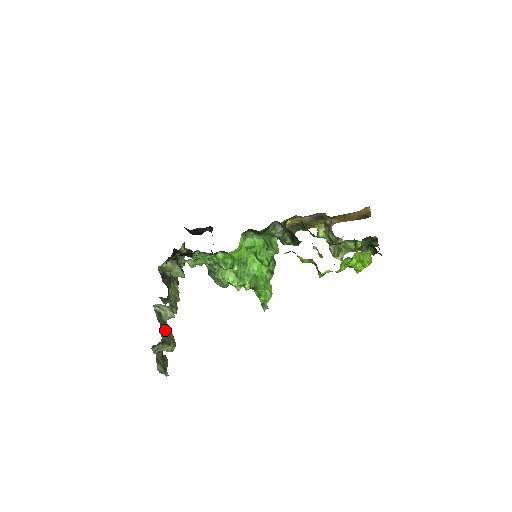
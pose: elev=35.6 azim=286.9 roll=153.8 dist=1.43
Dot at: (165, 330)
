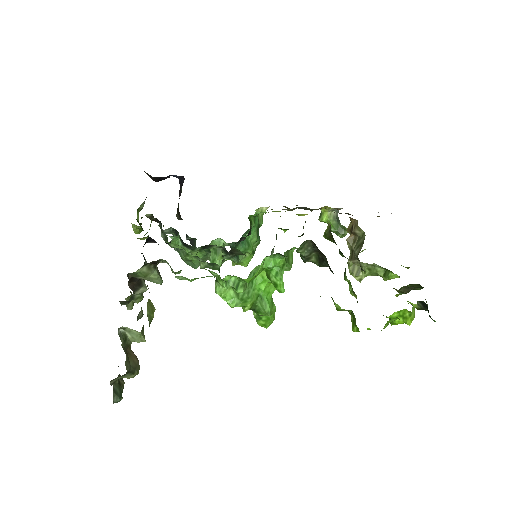
Dot at: (129, 356)
